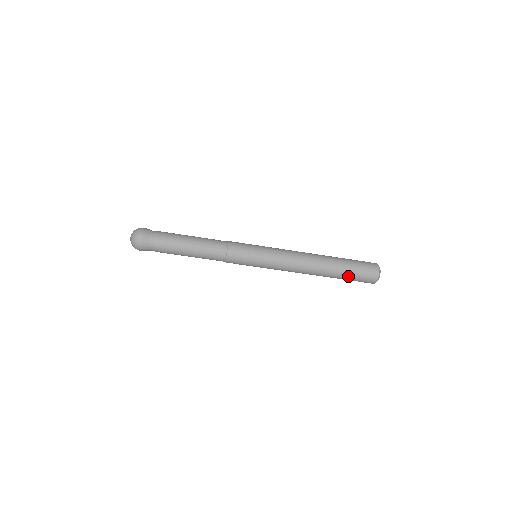
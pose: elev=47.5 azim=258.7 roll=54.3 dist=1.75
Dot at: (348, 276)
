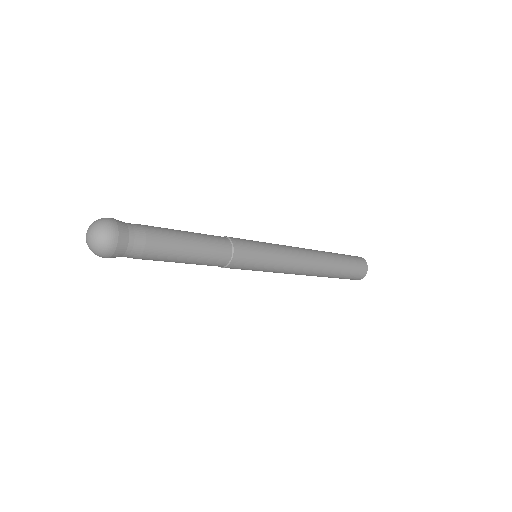
Dot at: (345, 272)
